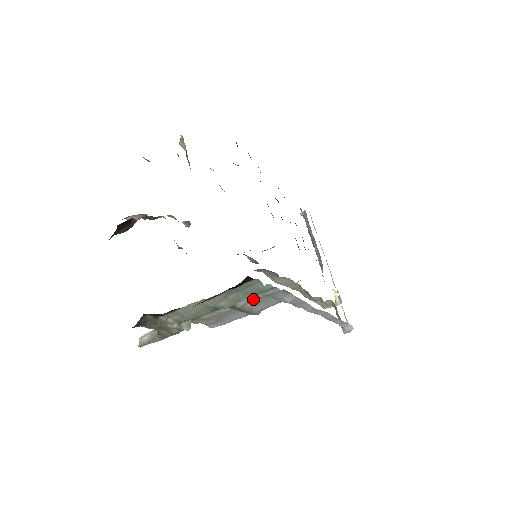
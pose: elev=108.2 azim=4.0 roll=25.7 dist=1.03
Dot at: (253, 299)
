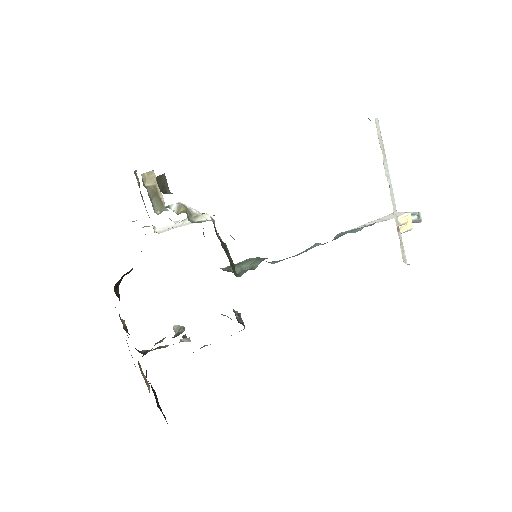
Dot at: occluded
